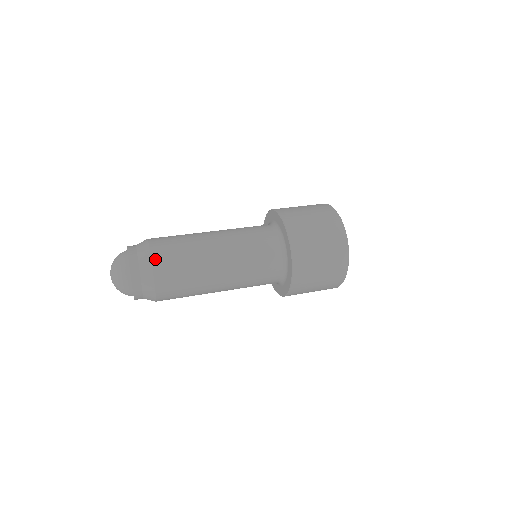
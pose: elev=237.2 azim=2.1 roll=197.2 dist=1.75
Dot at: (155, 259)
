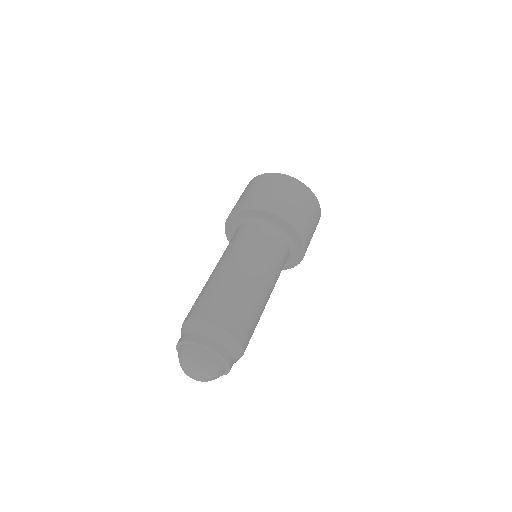
Dot at: (240, 337)
